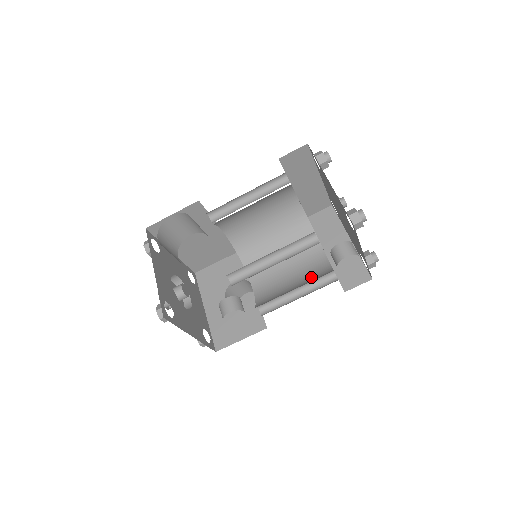
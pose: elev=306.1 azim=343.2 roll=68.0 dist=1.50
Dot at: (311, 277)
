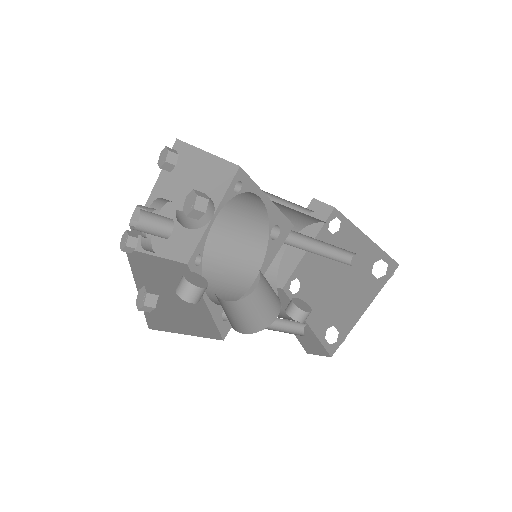
Dot at: occluded
